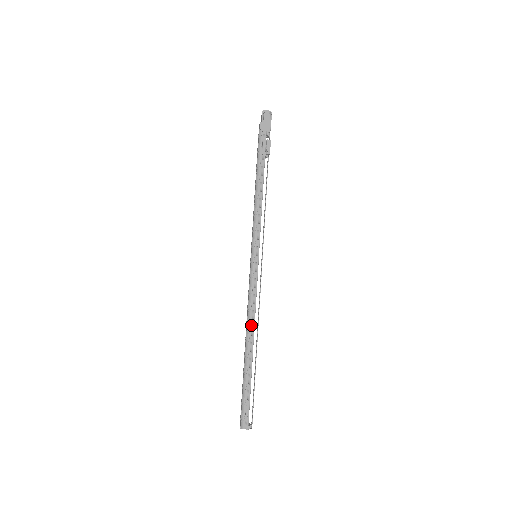
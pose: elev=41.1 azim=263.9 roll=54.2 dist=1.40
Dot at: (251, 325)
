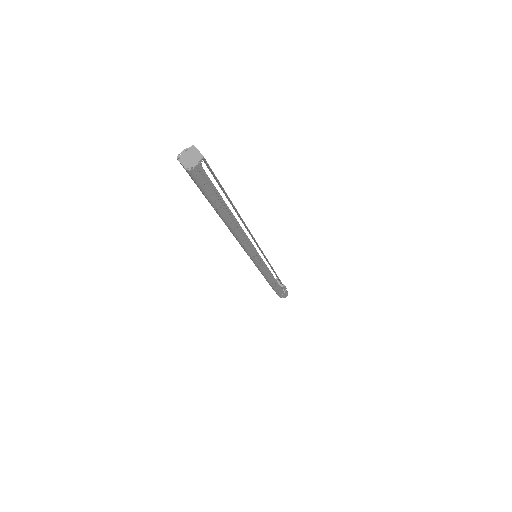
Dot at: occluded
